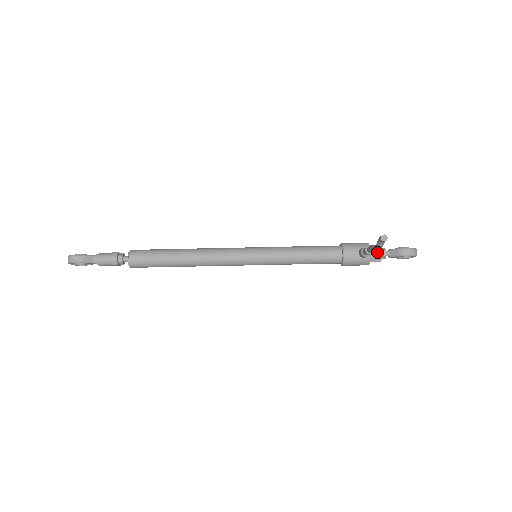
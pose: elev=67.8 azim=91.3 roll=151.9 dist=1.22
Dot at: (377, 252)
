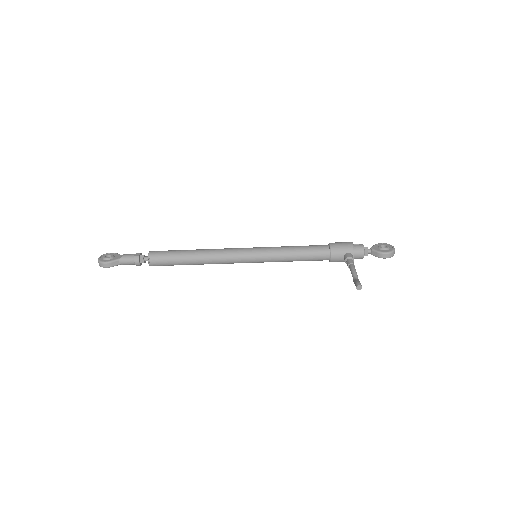
Dot at: (360, 254)
